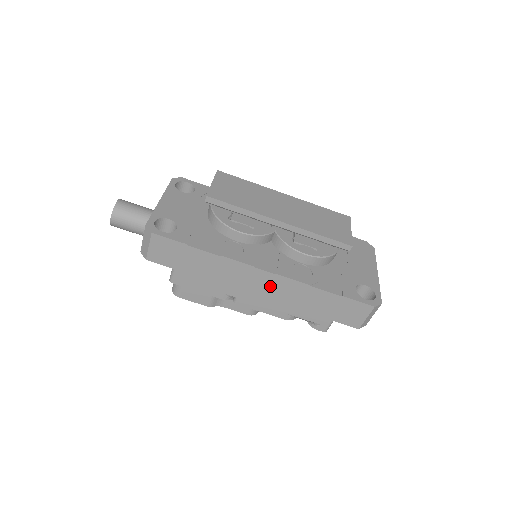
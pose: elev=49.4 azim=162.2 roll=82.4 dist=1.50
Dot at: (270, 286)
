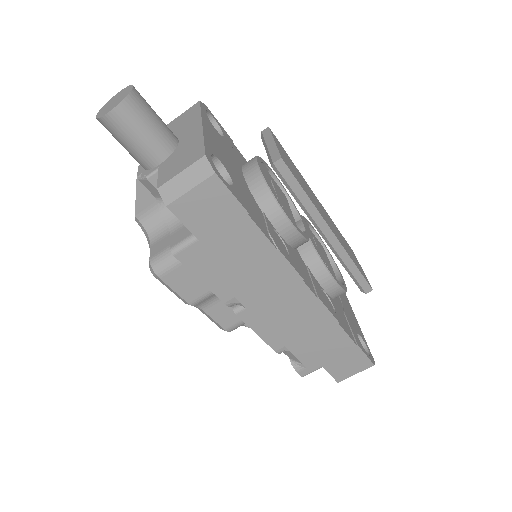
Dot at: (297, 308)
